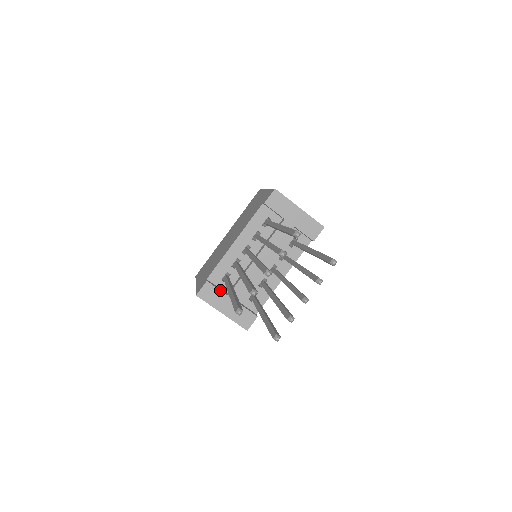
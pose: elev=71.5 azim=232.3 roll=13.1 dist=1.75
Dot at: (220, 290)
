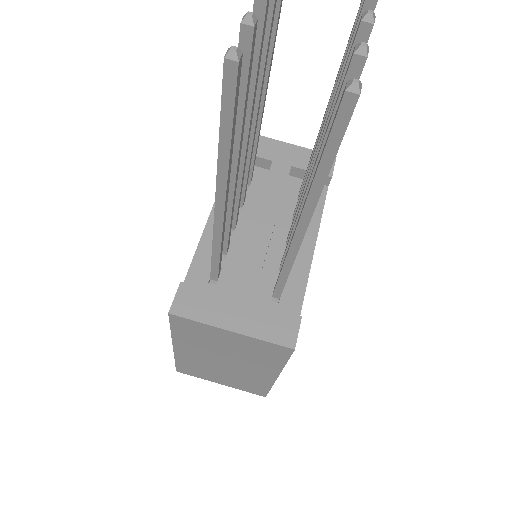
Dot at: (211, 290)
